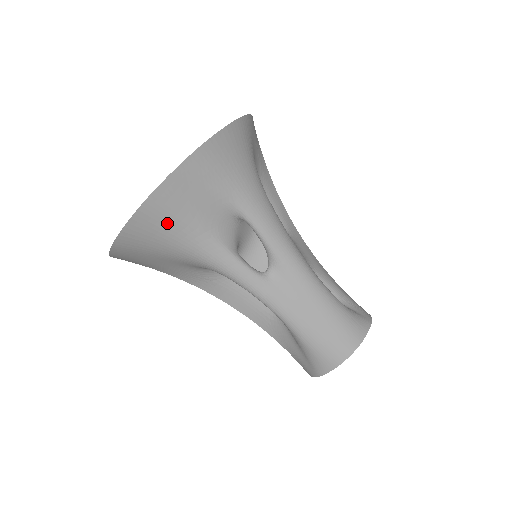
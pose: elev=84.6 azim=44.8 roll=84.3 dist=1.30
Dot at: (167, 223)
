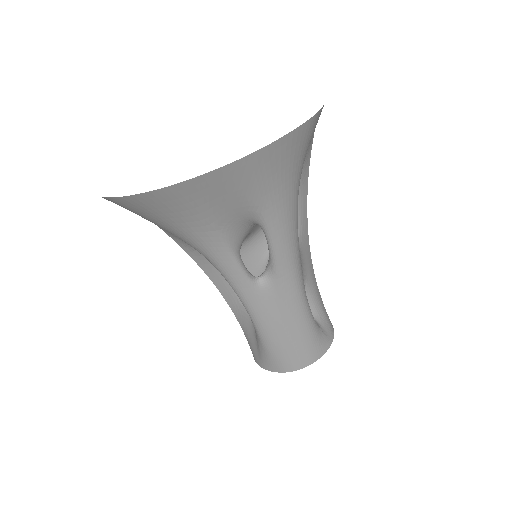
Dot at: (177, 211)
